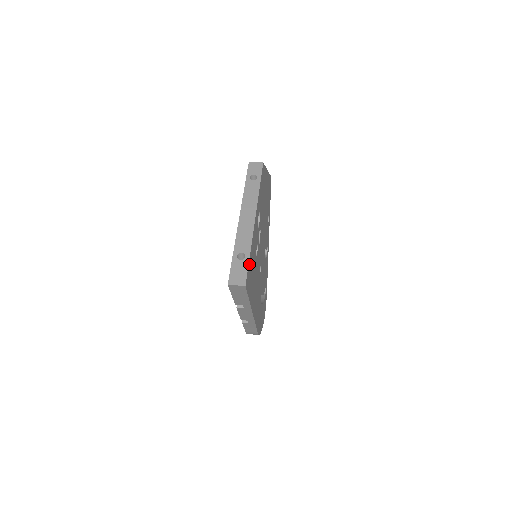
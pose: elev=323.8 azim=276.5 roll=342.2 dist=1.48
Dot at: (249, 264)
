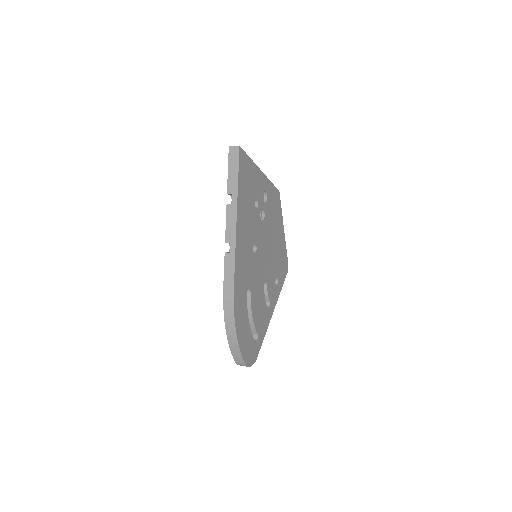
Dot at: (247, 159)
